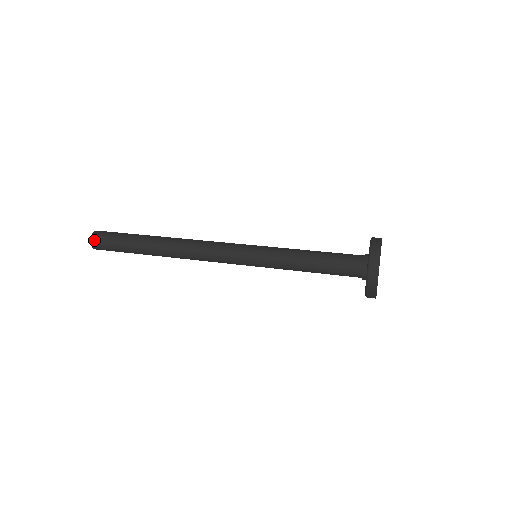
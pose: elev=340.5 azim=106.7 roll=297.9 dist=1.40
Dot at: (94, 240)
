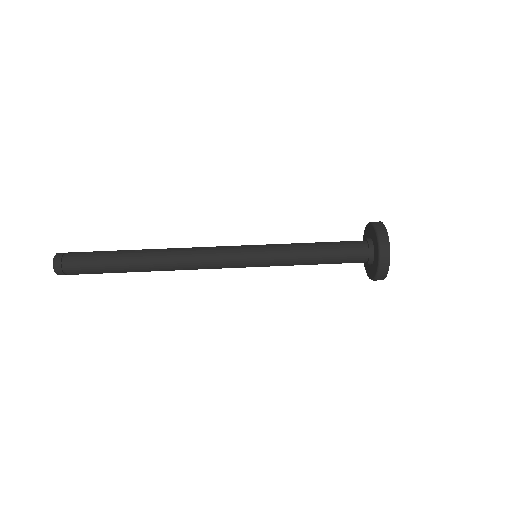
Dot at: (59, 264)
